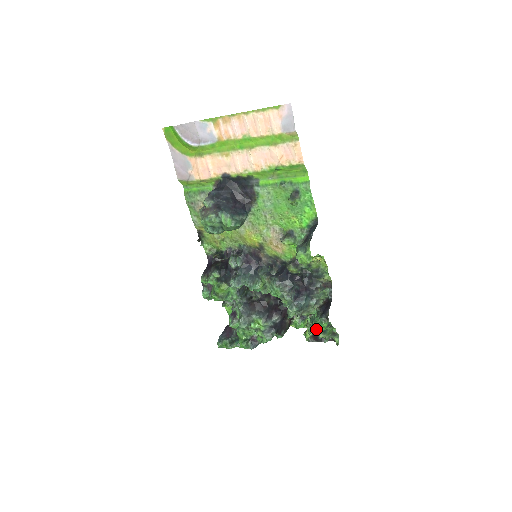
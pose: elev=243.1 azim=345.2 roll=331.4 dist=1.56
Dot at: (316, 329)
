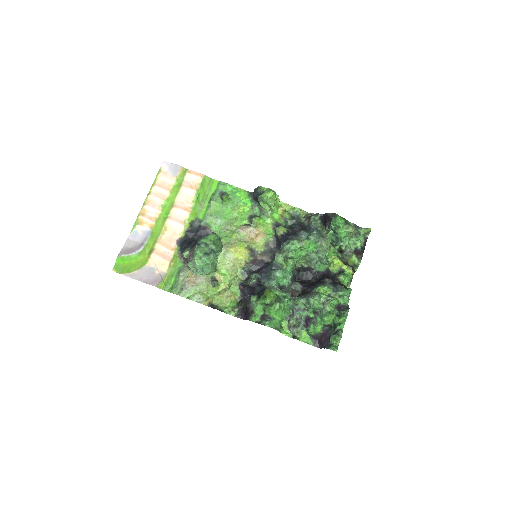
Dot at: (342, 229)
